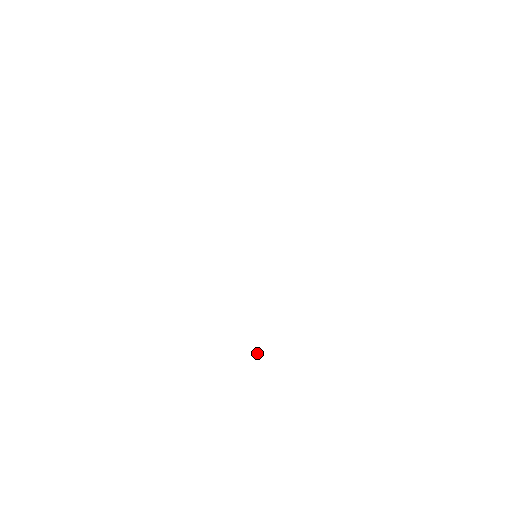
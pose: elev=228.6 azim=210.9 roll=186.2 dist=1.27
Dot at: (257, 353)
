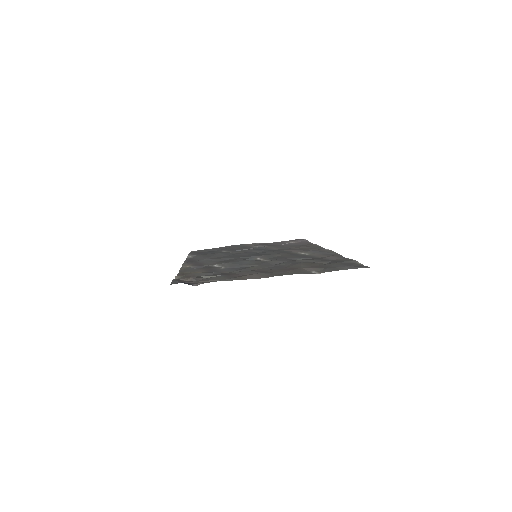
Dot at: occluded
